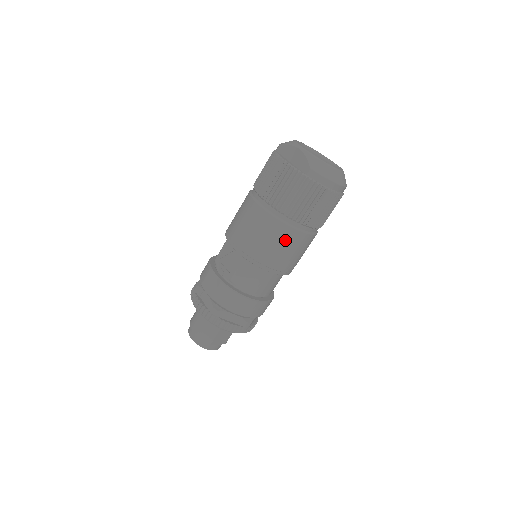
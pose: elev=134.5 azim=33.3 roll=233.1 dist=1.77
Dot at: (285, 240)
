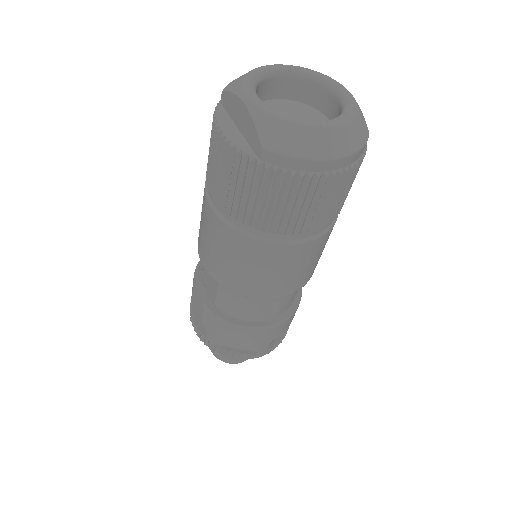
Dot at: (264, 260)
